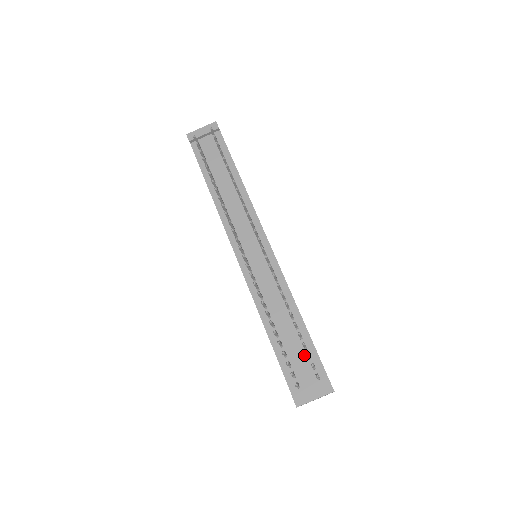
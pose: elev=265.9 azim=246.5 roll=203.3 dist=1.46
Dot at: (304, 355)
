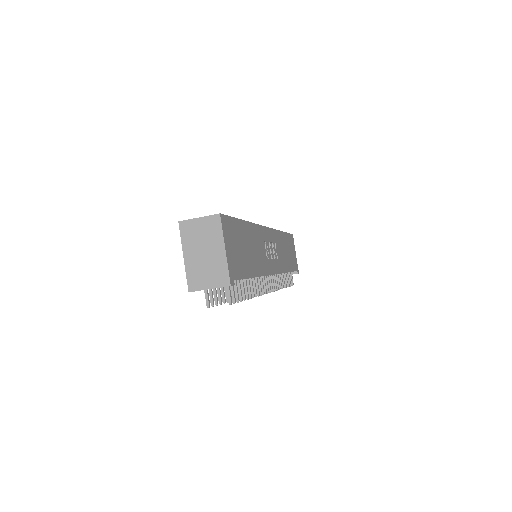
Dot at: occluded
